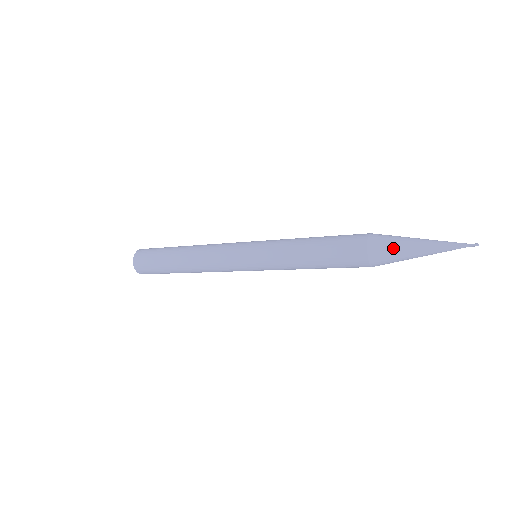
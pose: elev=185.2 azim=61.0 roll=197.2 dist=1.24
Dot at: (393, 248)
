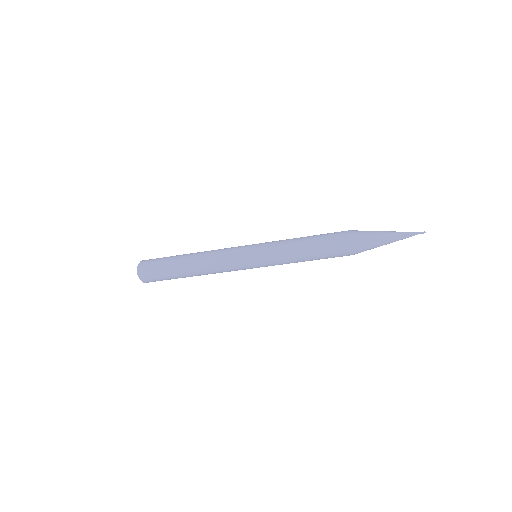
Dot at: (369, 242)
